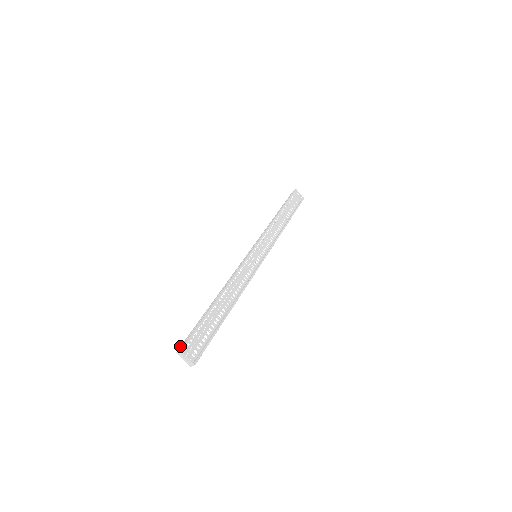
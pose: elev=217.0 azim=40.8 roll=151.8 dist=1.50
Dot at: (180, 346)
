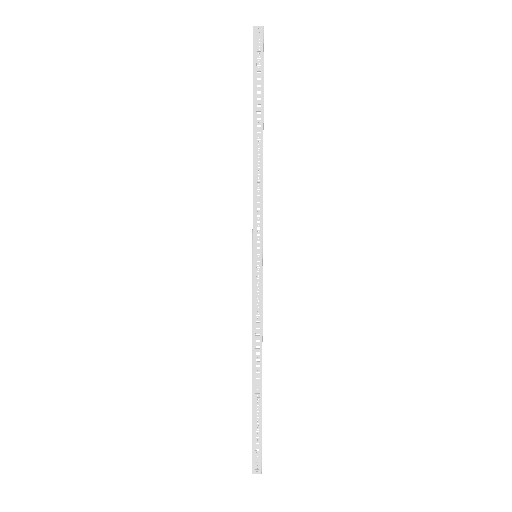
Dot at: (253, 466)
